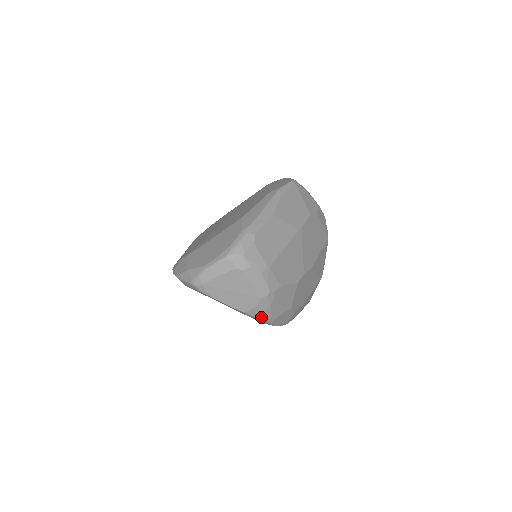
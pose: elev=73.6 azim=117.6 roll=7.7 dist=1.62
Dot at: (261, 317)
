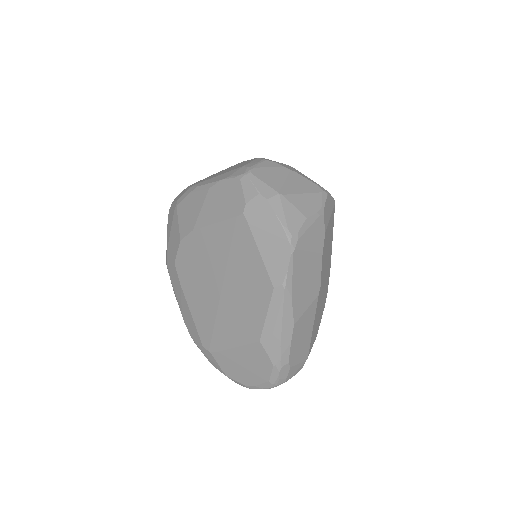
Dot at: occluded
